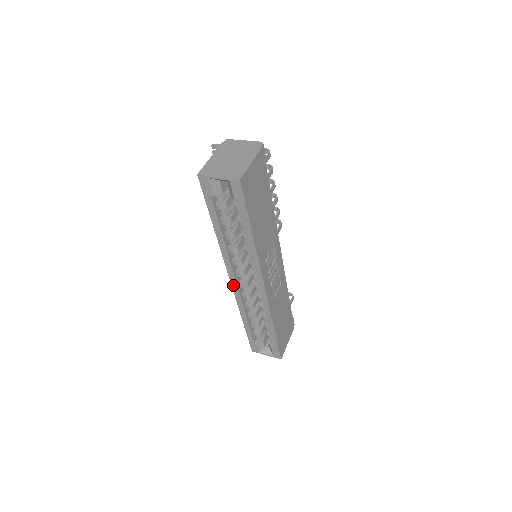
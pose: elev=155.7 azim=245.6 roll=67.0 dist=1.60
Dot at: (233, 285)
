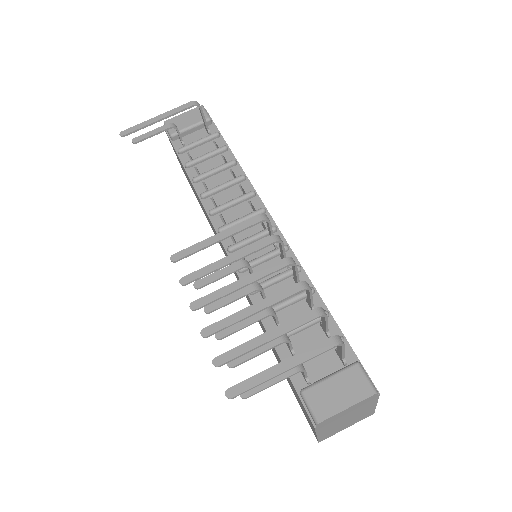
Dot at: occluded
